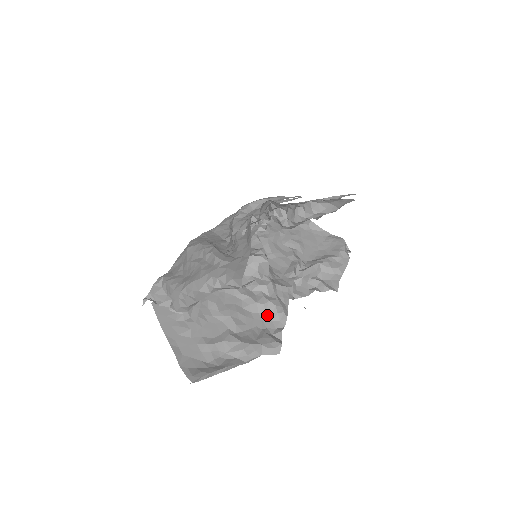
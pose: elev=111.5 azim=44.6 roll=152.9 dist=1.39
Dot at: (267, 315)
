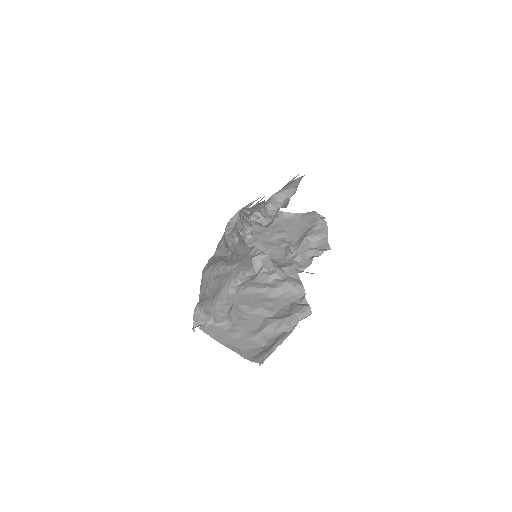
Dot at: (288, 293)
